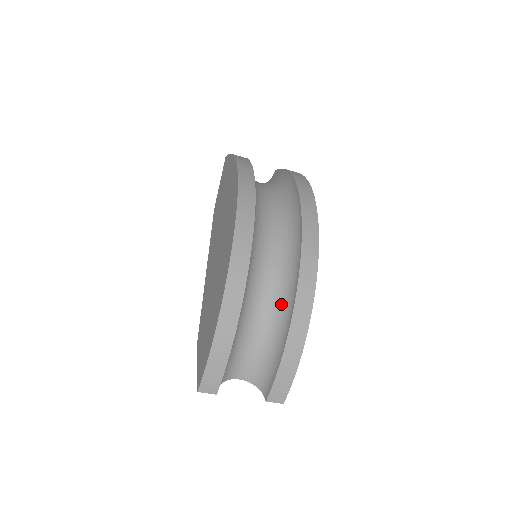
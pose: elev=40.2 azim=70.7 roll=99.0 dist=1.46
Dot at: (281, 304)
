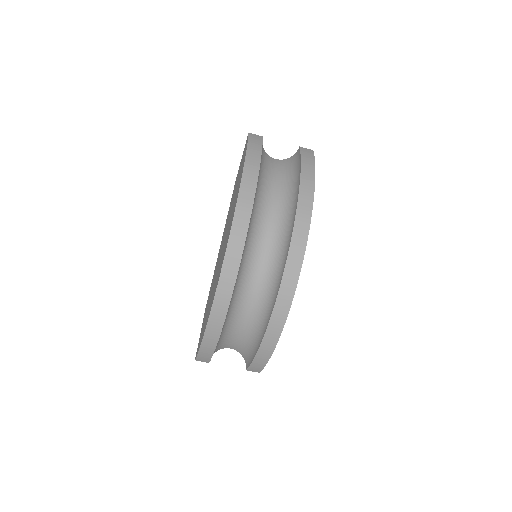
Dot at: (260, 319)
